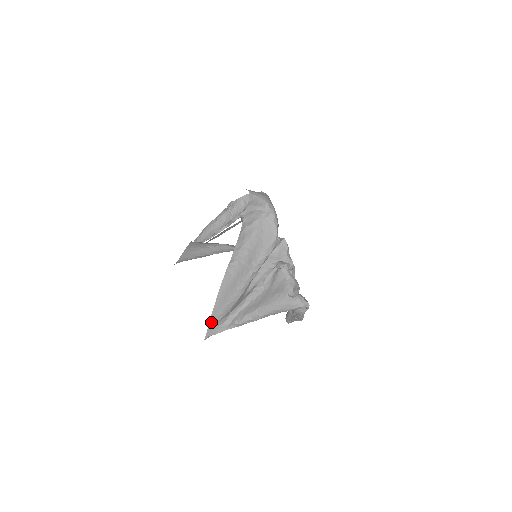
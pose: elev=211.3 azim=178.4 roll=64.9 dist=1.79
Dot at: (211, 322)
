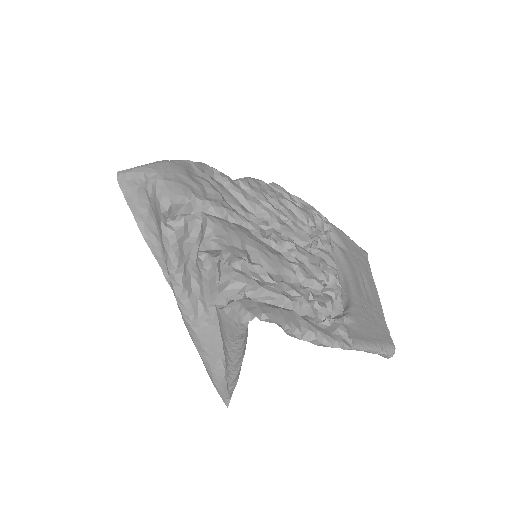
Dot at: (210, 377)
